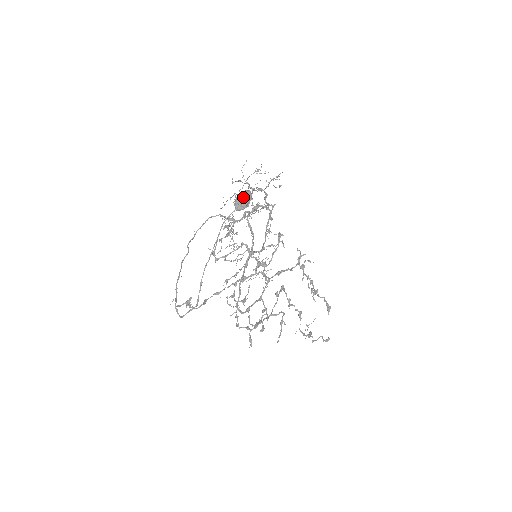
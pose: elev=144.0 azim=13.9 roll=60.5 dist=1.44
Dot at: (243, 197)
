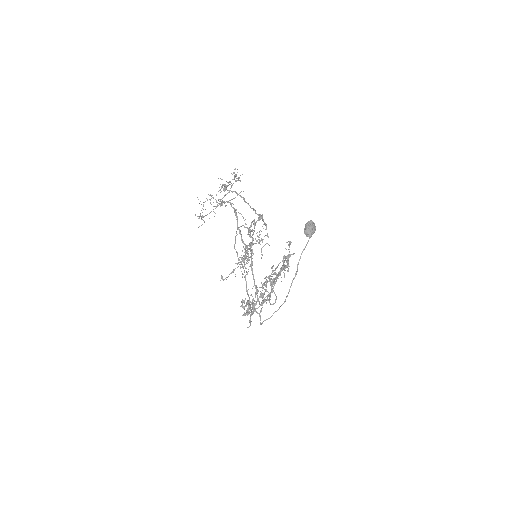
Dot at: (314, 227)
